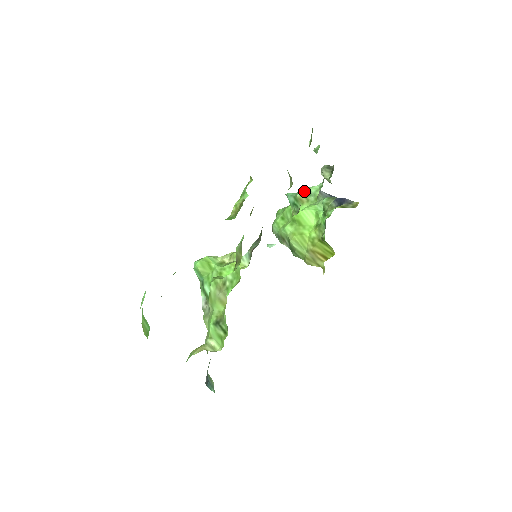
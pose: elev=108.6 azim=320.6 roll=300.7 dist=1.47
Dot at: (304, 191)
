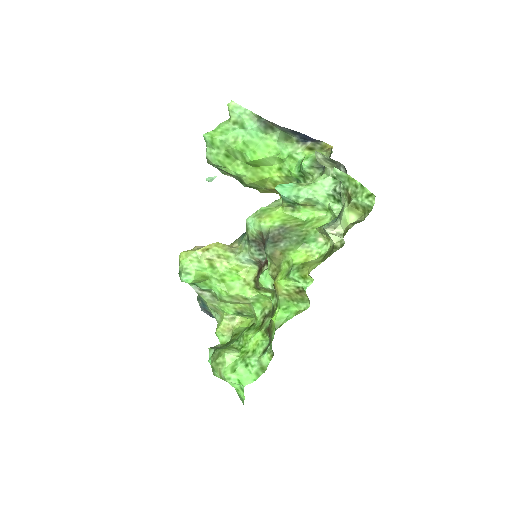
Dot at: (309, 199)
